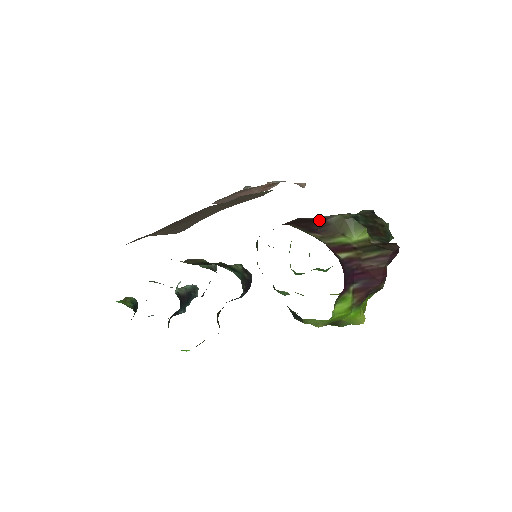
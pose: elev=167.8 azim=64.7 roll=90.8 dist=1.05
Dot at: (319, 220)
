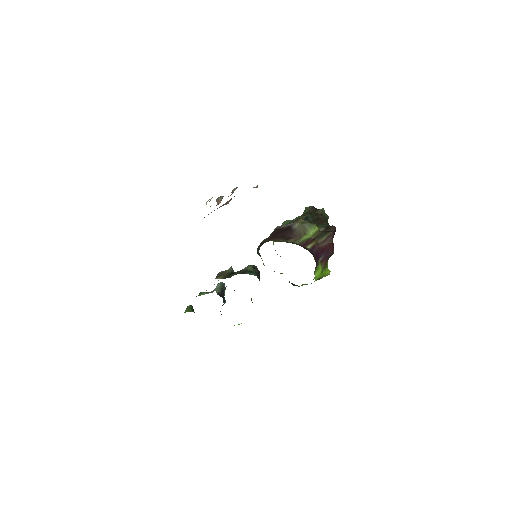
Dot at: (288, 229)
